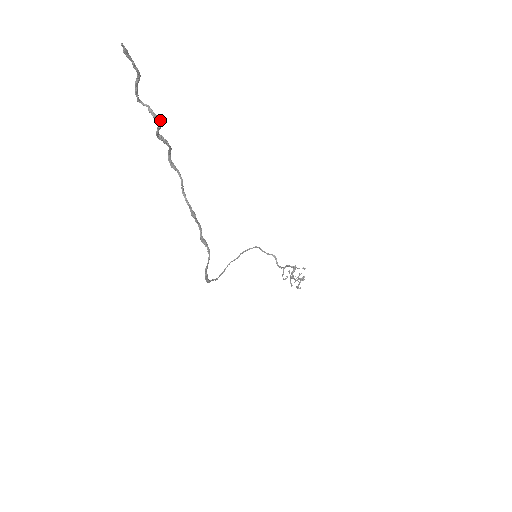
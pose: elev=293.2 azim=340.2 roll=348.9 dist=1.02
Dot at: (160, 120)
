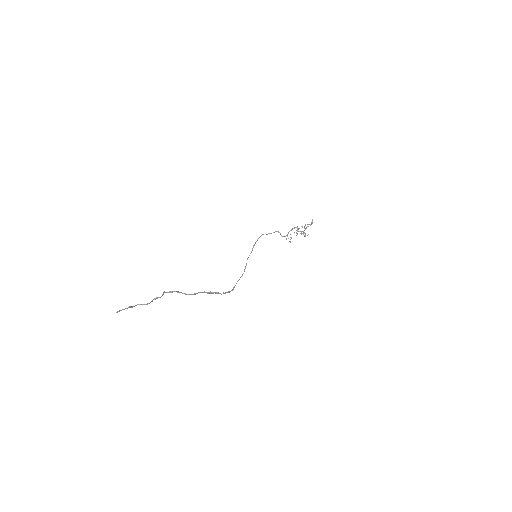
Dot at: occluded
